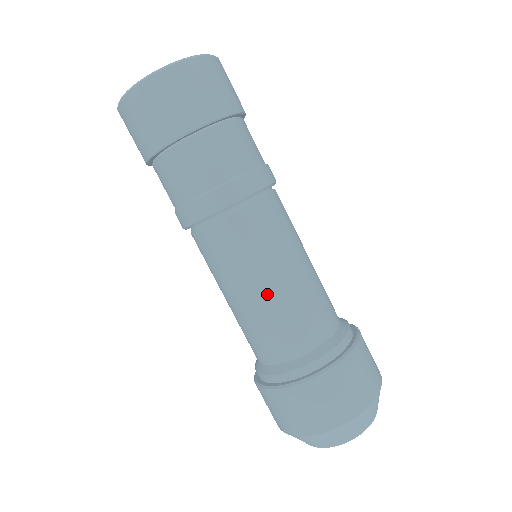
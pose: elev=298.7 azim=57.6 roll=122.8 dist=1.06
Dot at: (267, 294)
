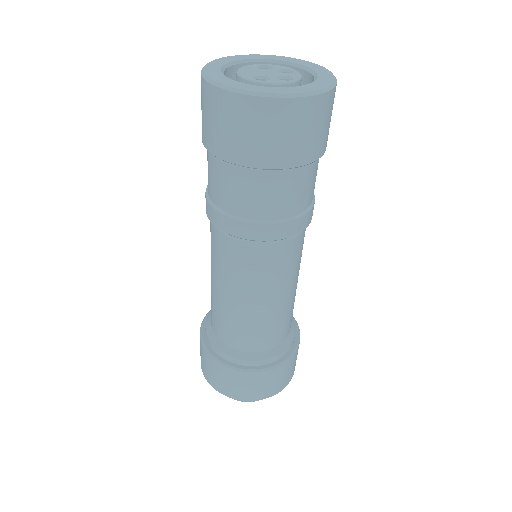
Dot at: (232, 303)
